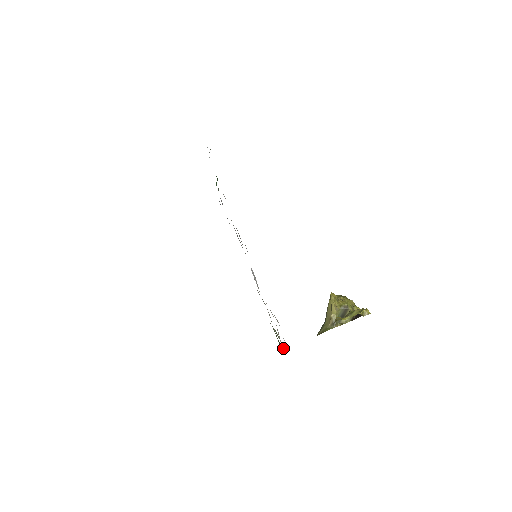
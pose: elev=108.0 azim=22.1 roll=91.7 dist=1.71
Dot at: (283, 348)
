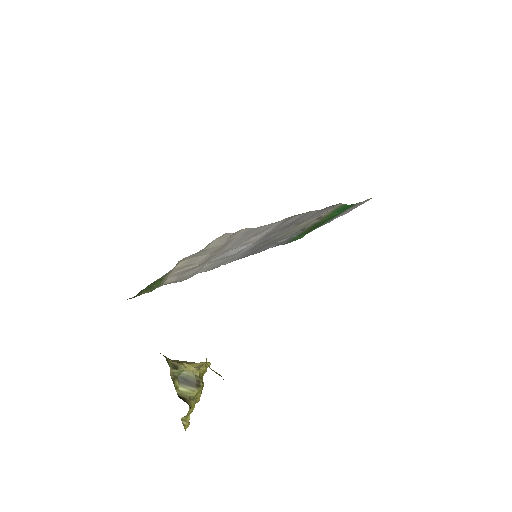
Dot at: (140, 292)
